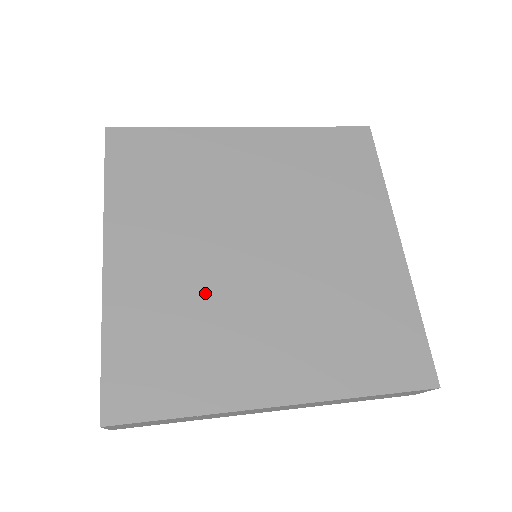
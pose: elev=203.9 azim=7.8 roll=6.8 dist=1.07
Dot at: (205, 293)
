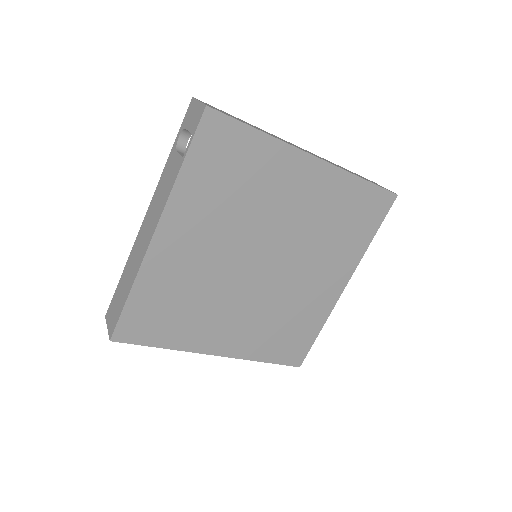
Dot at: (211, 282)
